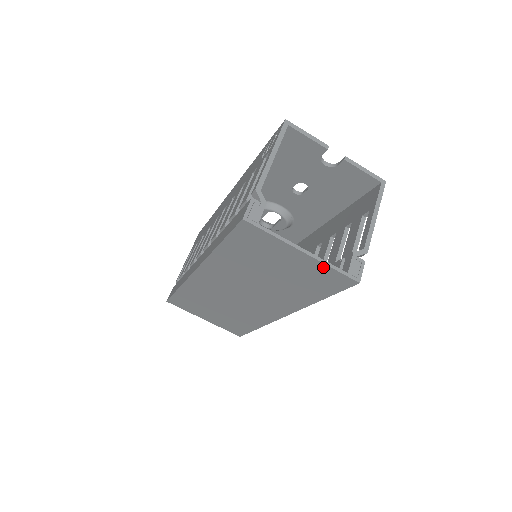
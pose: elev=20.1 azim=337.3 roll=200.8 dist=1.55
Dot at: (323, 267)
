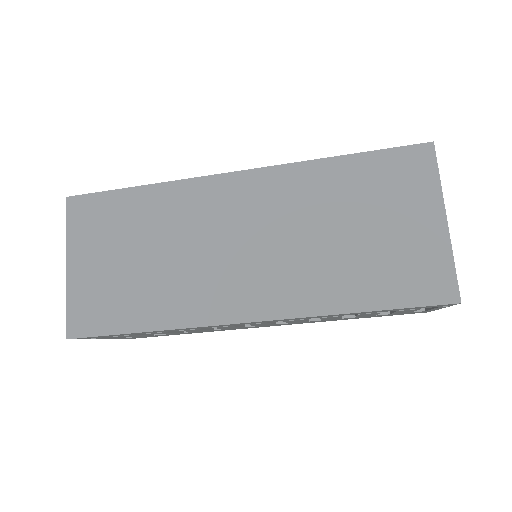
Dot at: (443, 254)
